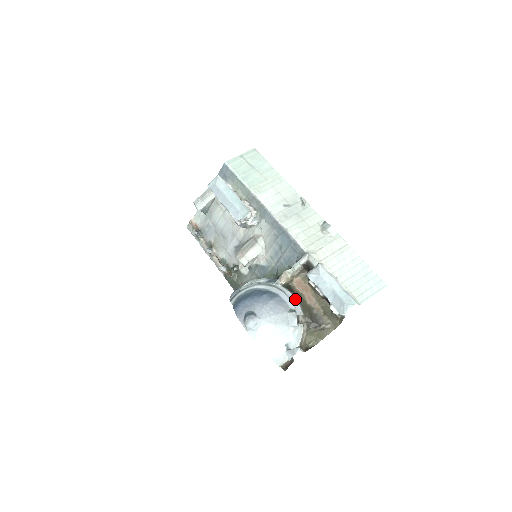
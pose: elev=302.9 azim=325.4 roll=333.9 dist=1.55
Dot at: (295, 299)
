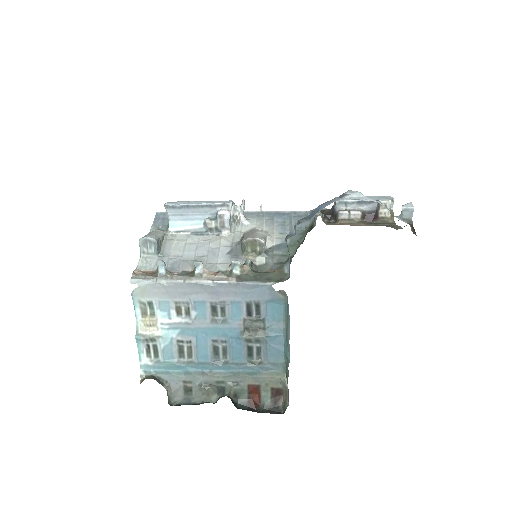
Dot at: occluded
